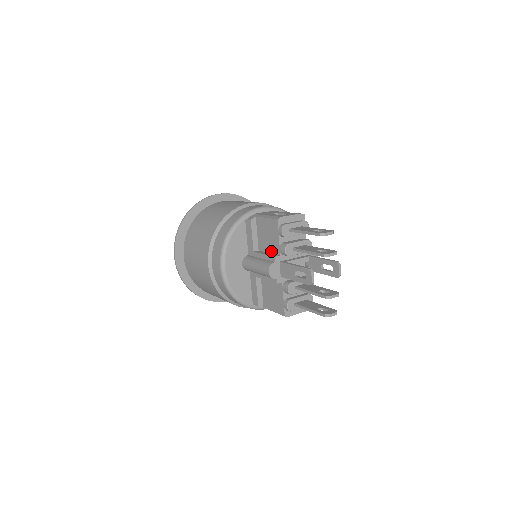
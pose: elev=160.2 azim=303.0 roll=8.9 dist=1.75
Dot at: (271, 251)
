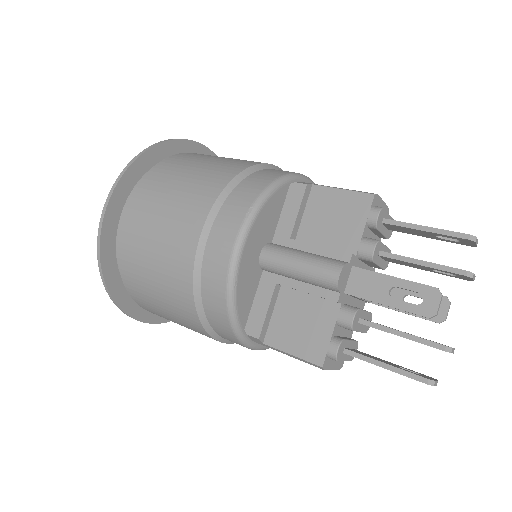
Dot at: (332, 245)
